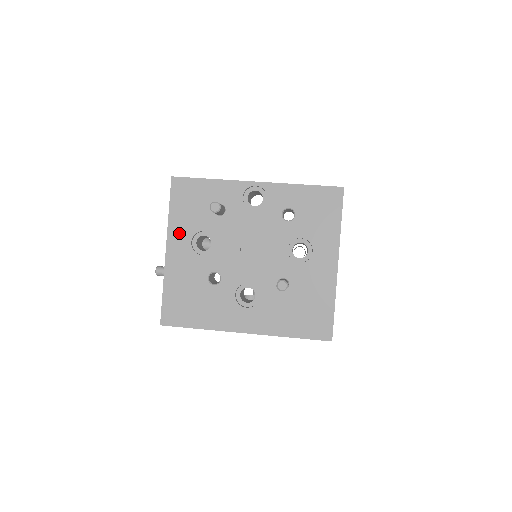
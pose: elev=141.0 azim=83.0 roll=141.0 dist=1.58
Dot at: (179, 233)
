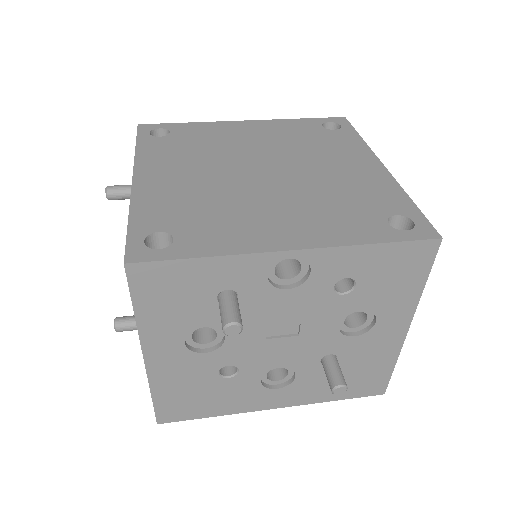
Dot at: (161, 336)
